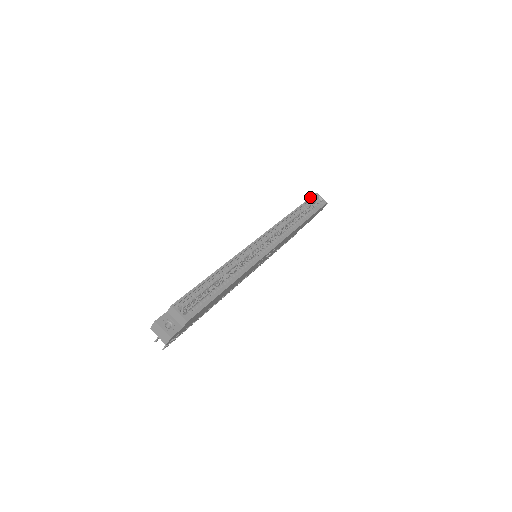
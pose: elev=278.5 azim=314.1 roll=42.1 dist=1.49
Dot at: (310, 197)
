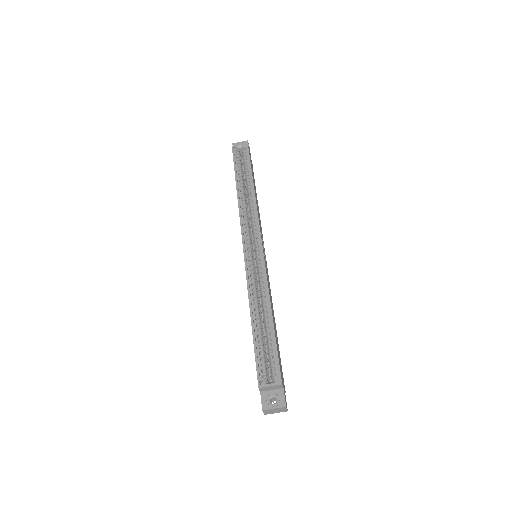
Dot at: occluded
